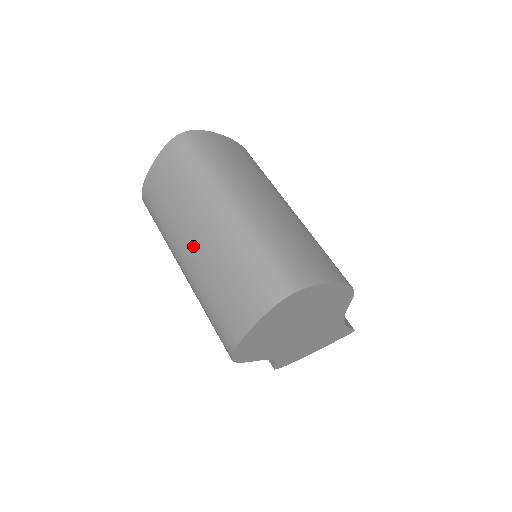
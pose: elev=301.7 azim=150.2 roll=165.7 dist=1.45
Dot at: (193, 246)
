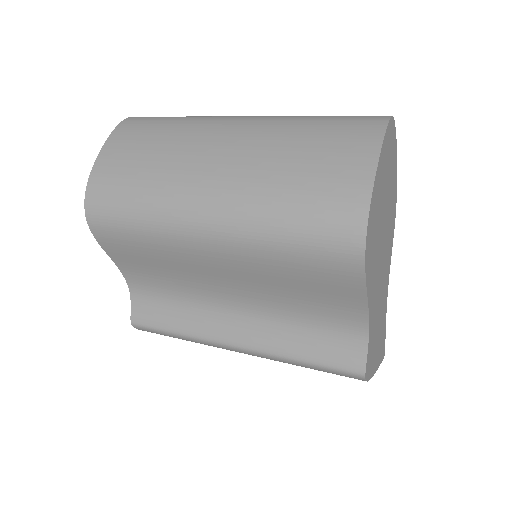
Dot at: (223, 161)
